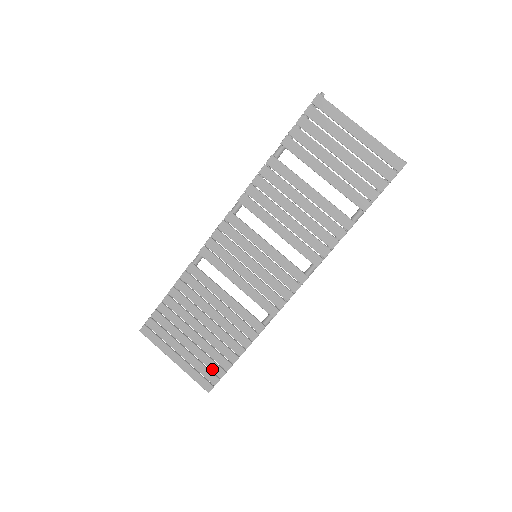
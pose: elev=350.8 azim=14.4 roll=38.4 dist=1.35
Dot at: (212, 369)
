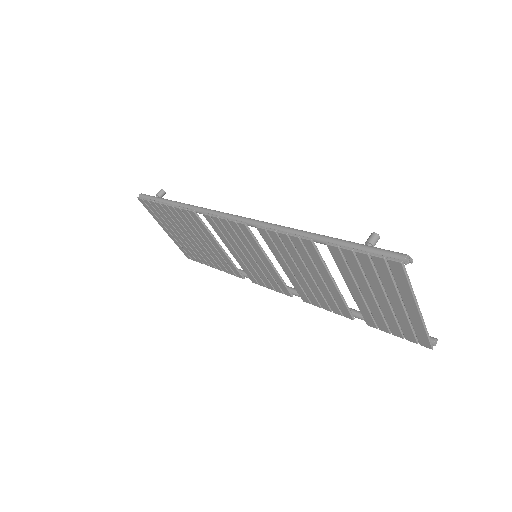
Dot at: (194, 255)
